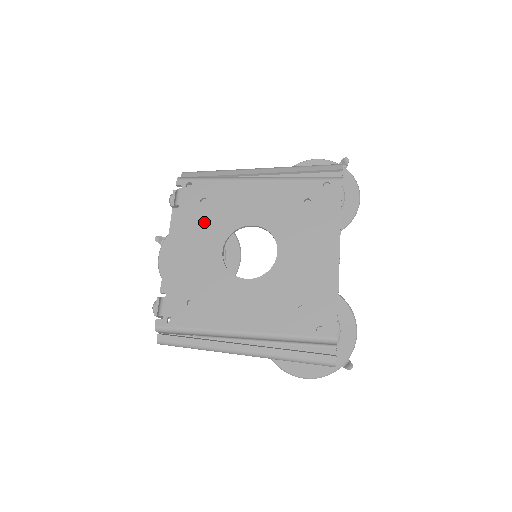
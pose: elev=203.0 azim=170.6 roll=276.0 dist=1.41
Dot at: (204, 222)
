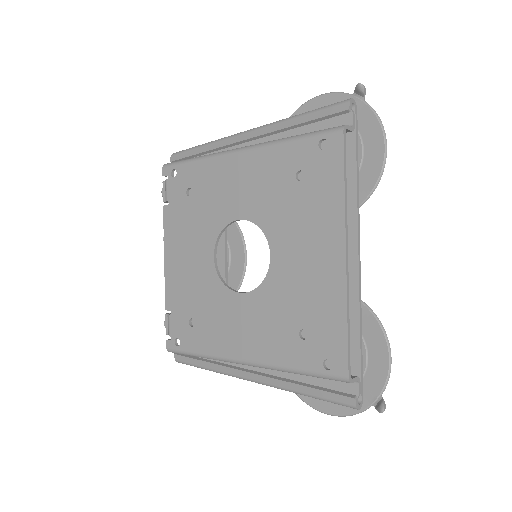
Dot at: (193, 221)
